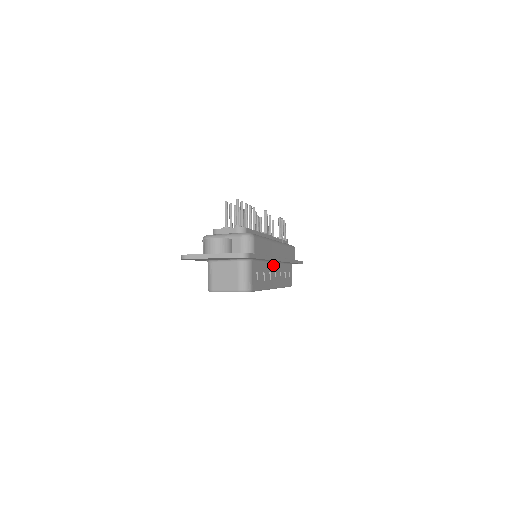
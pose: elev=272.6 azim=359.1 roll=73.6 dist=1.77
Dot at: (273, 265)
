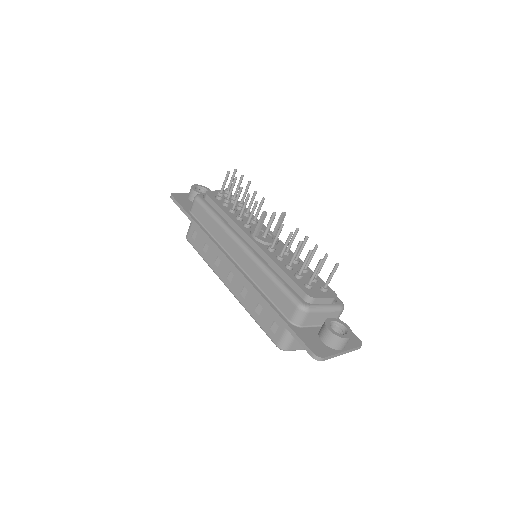
Dot at: occluded
